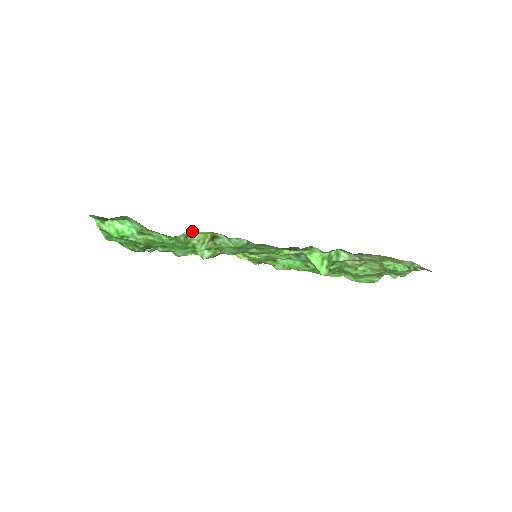
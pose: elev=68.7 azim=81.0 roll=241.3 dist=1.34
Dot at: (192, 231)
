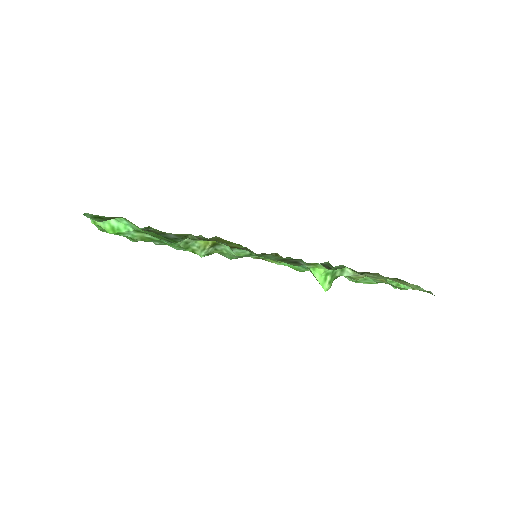
Dot at: occluded
